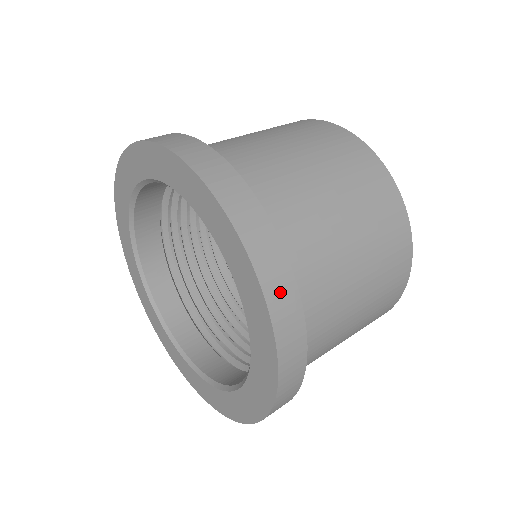
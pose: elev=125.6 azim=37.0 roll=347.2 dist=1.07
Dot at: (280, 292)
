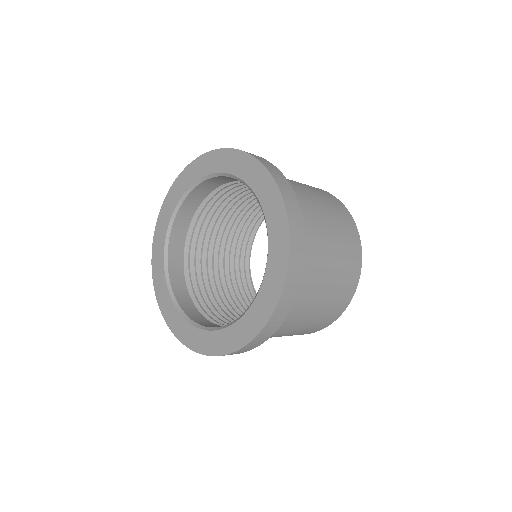
Dot at: (297, 248)
